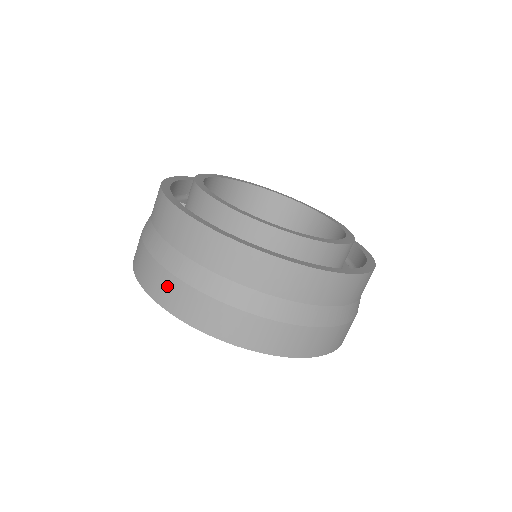
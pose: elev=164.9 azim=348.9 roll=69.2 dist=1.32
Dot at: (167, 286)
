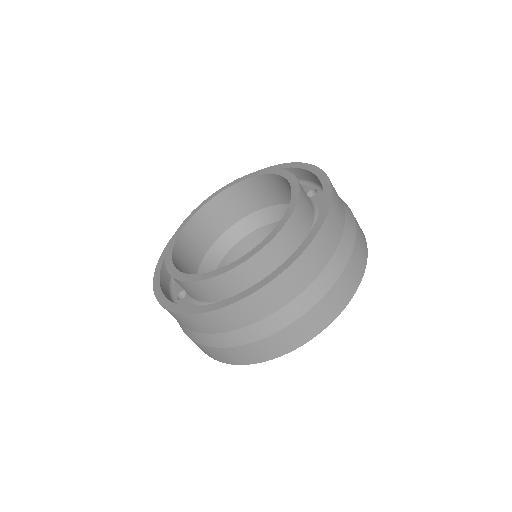
Dot at: (263, 348)
